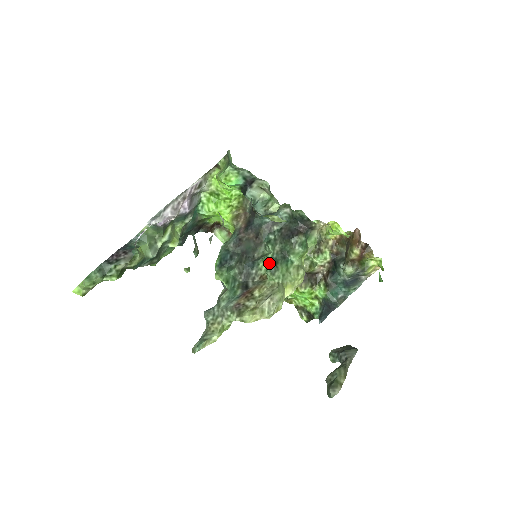
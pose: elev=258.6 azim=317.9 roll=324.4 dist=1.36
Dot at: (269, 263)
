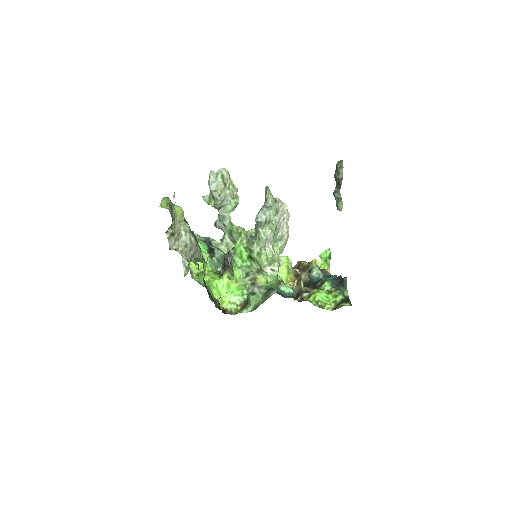
Dot at: occluded
